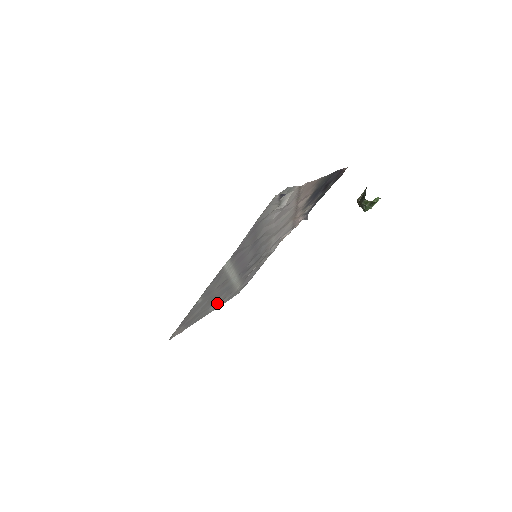
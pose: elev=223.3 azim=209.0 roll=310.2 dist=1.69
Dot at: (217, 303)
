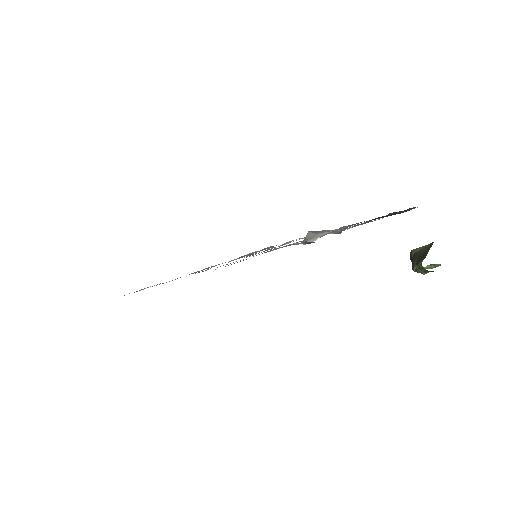
Dot at: occluded
